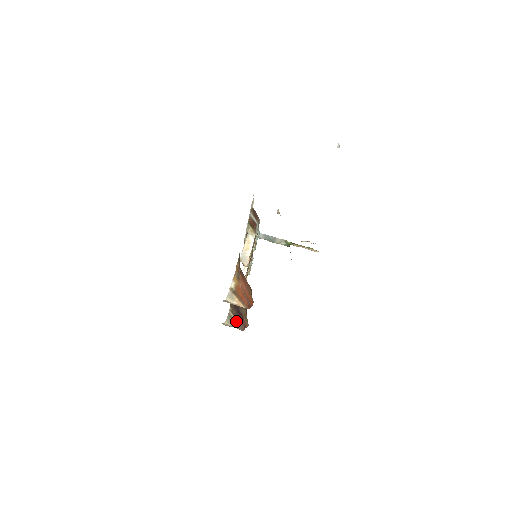
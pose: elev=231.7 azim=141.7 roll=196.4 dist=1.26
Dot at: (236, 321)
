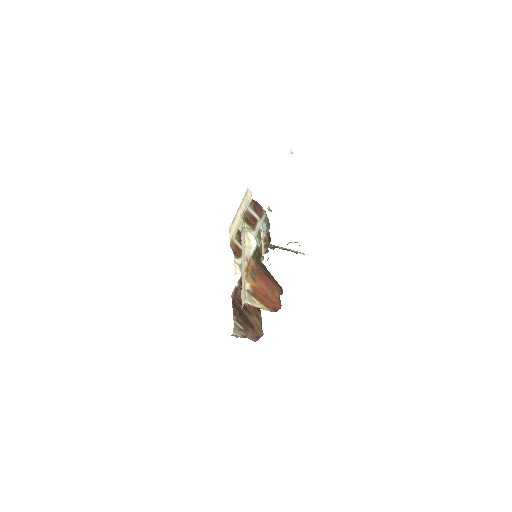
Dot at: (245, 331)
